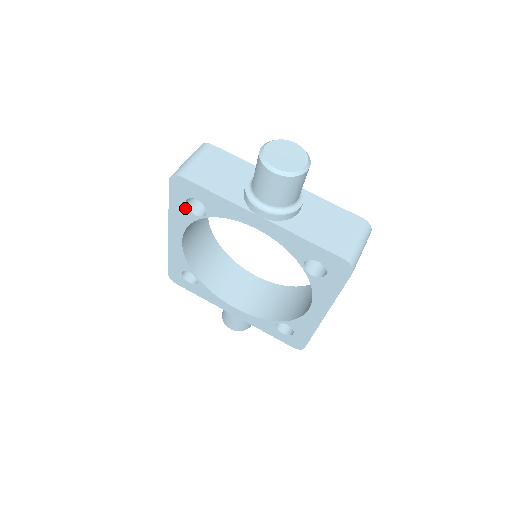
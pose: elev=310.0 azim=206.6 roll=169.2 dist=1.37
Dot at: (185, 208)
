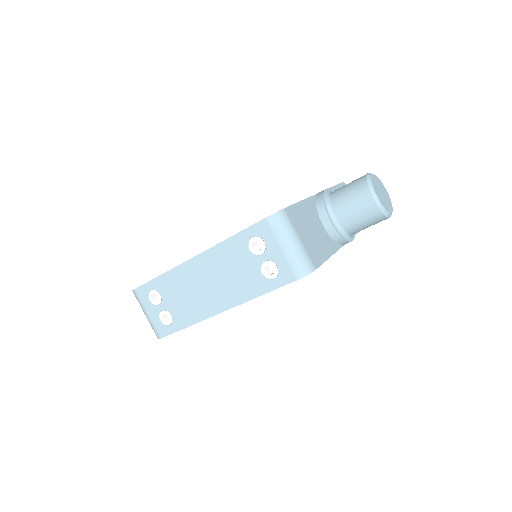
Dot at: occluded
